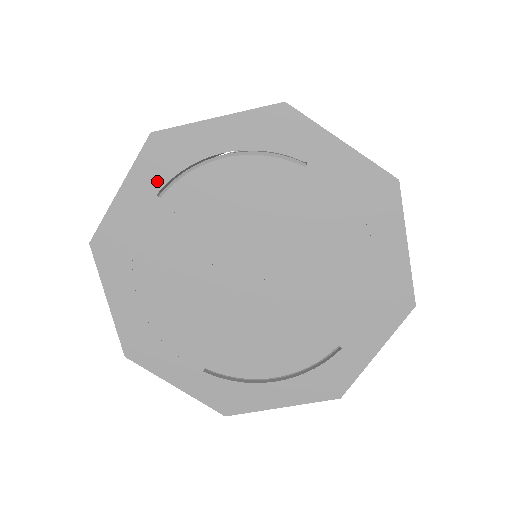
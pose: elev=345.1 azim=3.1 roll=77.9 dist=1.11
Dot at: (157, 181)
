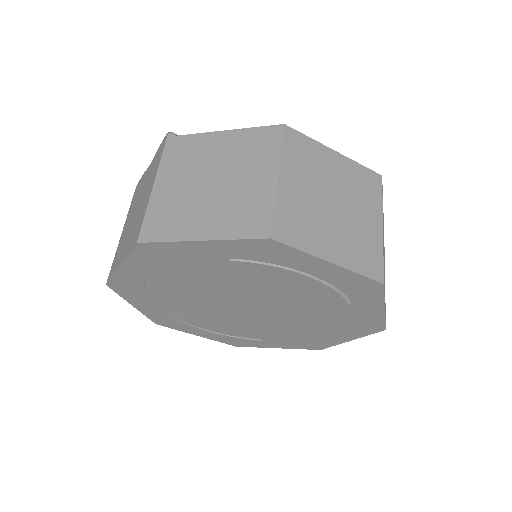
Dot at: (239, 255)
